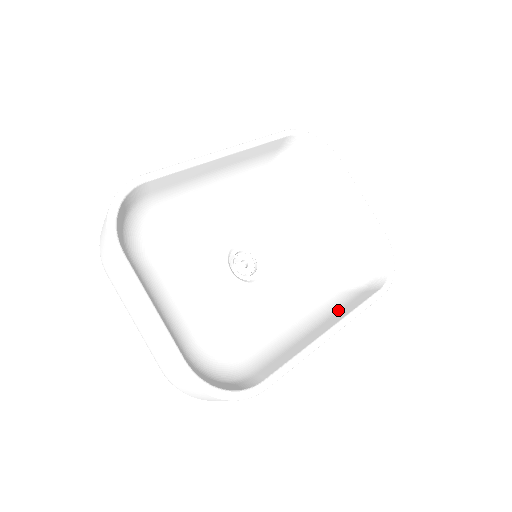
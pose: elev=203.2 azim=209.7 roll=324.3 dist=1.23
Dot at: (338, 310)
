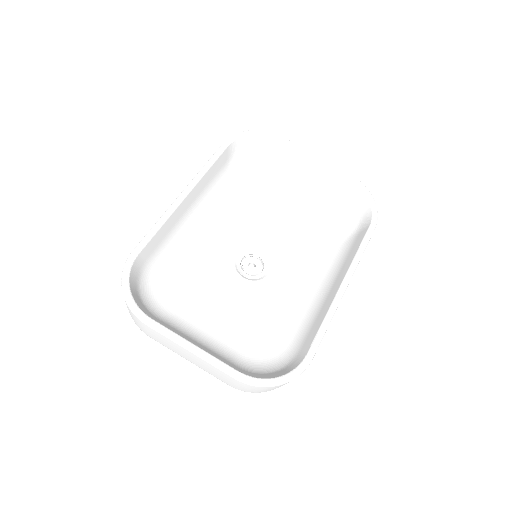
Dot at: (344, 262)
